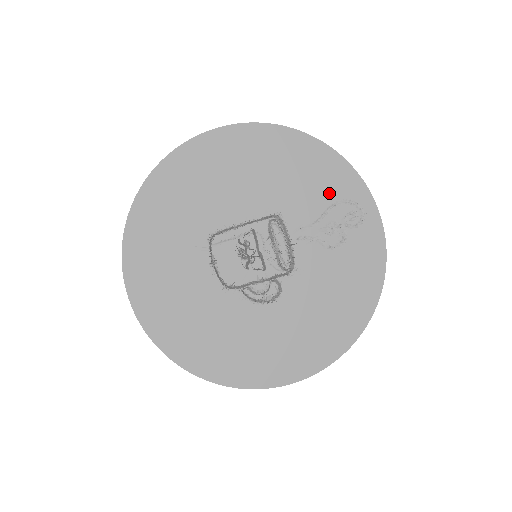
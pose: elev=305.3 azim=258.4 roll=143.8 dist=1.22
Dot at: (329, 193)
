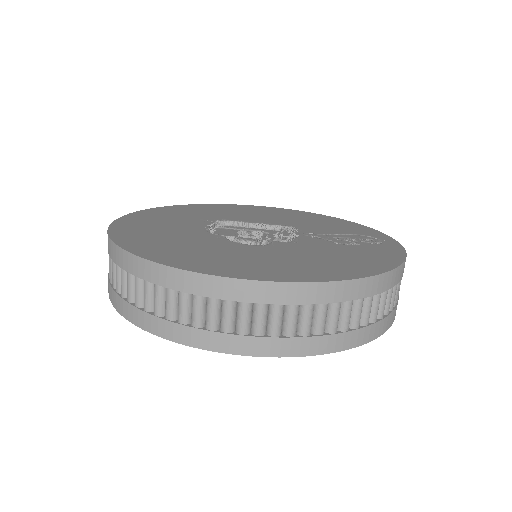
Dot at: (348, 231)
